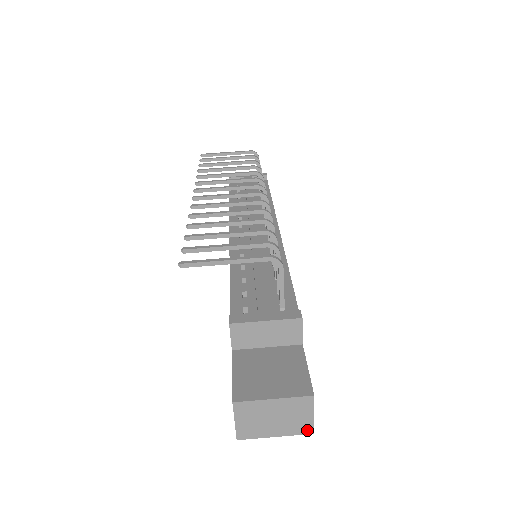
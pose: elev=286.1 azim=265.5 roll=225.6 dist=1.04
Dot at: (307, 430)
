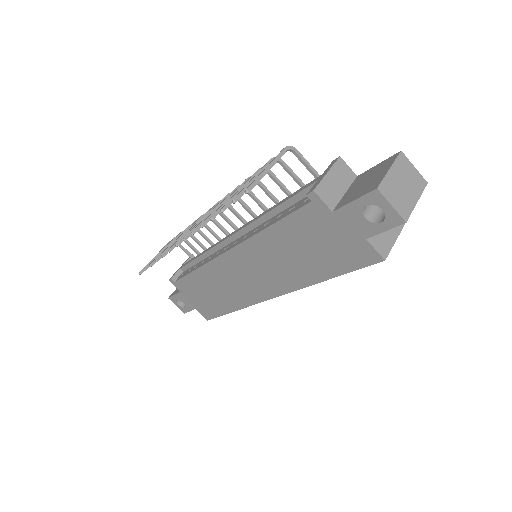
Dot at: (423, 183)
